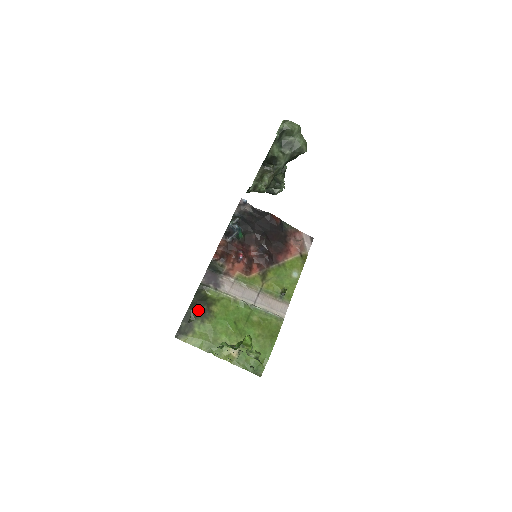
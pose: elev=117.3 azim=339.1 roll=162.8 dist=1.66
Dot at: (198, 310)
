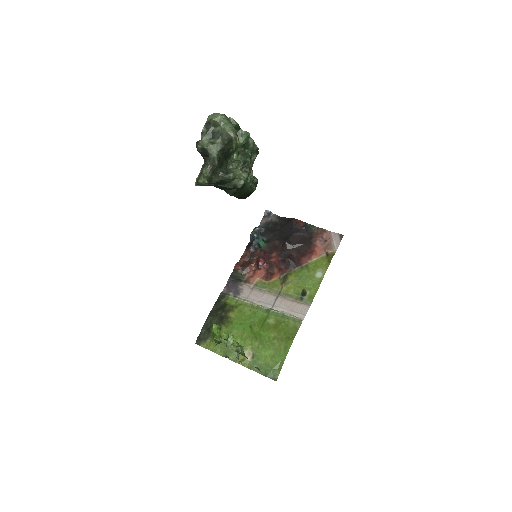
Dot at: (217, 317)
